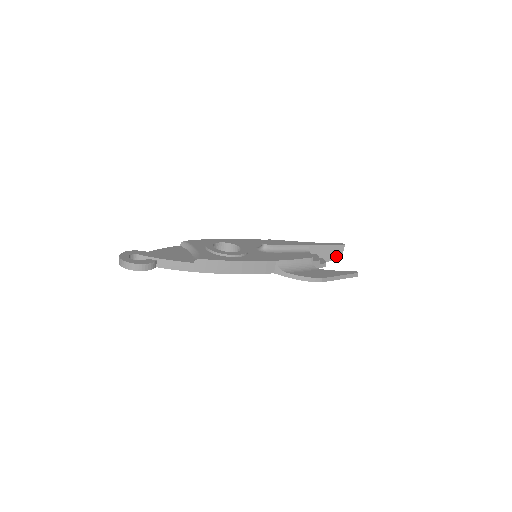
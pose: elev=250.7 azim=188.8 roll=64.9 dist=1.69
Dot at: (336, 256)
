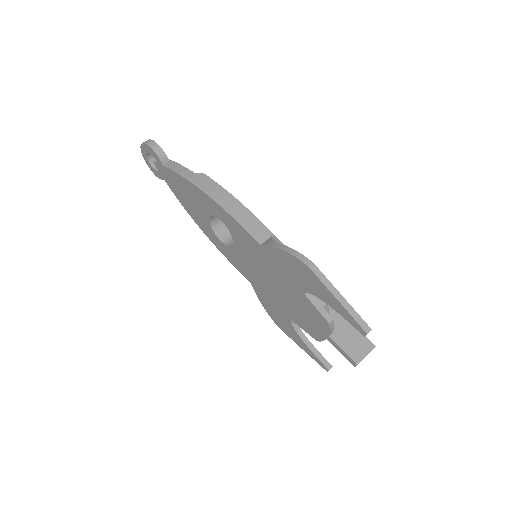
Dot at: (354, 350)
